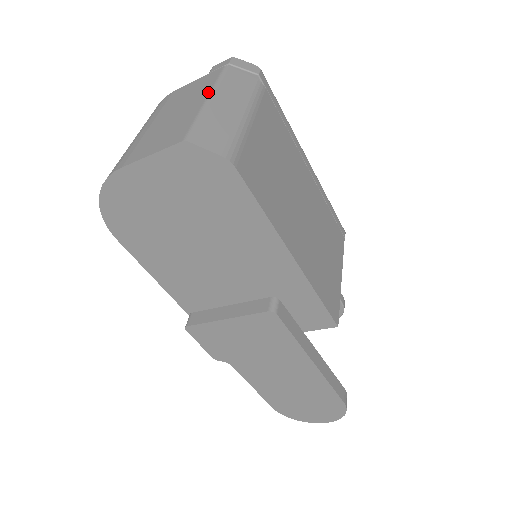
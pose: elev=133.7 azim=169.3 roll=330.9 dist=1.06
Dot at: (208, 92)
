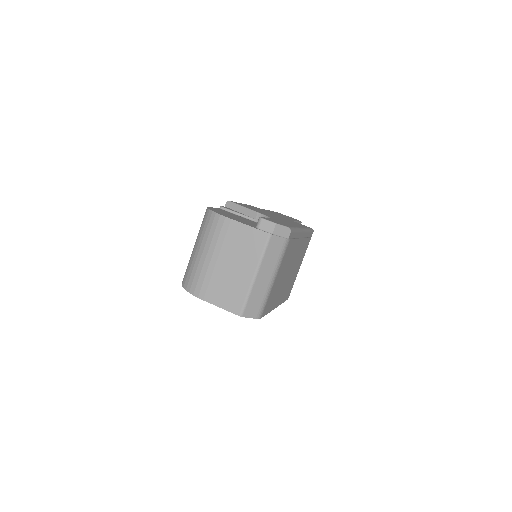
Dot at: (256, 267)
